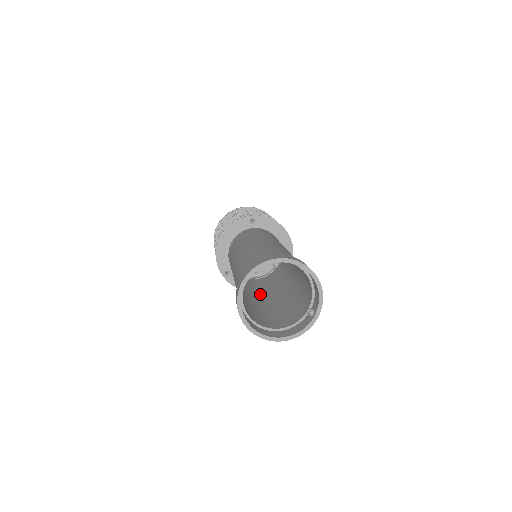
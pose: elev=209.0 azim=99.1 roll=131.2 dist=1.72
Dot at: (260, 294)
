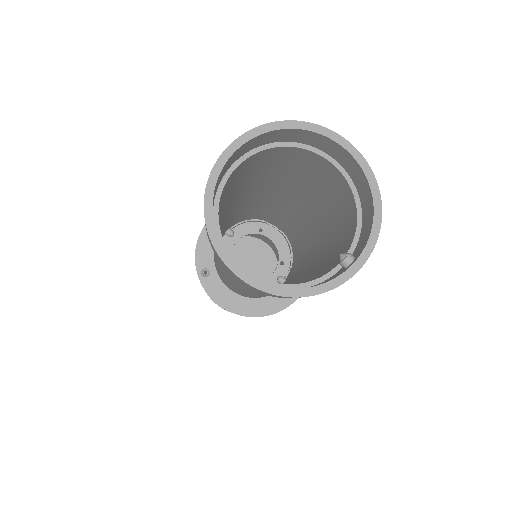
Dot at: occluded
